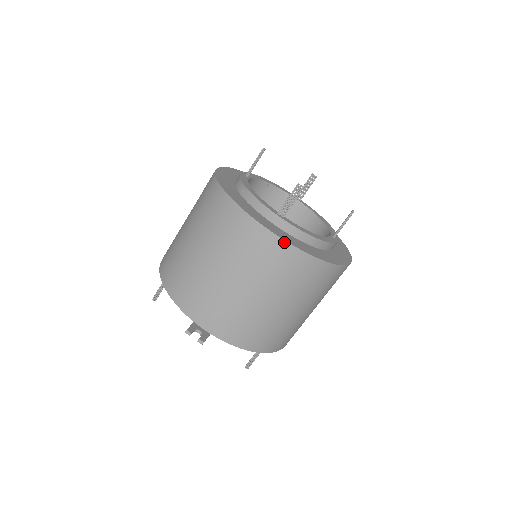
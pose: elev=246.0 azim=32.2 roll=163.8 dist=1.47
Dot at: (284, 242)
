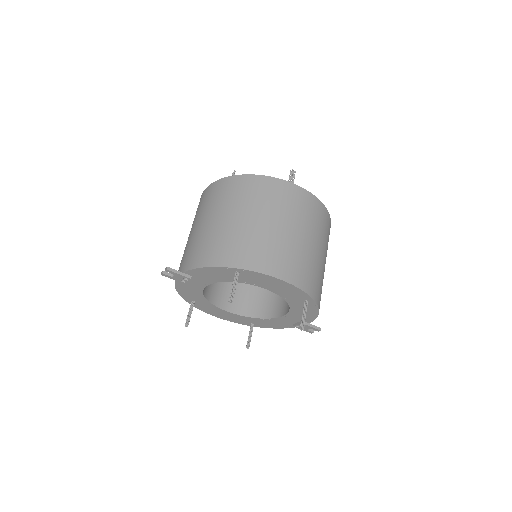
Dot at: (212, 184)
